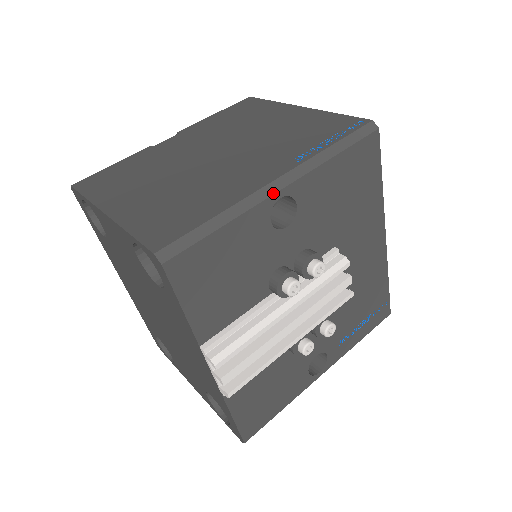
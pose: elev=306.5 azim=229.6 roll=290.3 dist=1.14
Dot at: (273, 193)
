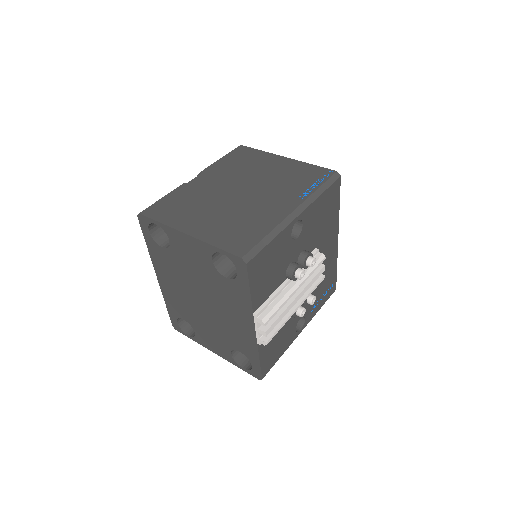
Dot at: (294, 219)
